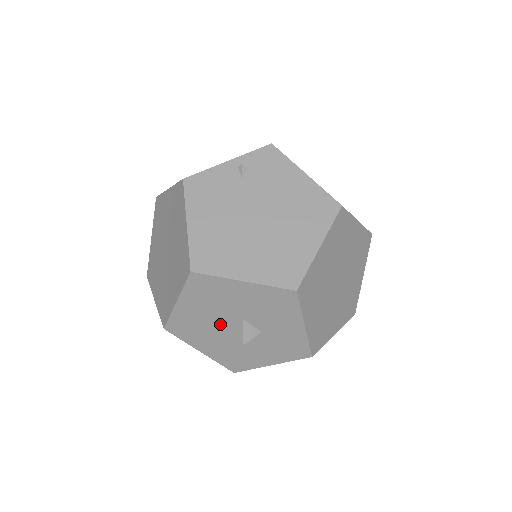
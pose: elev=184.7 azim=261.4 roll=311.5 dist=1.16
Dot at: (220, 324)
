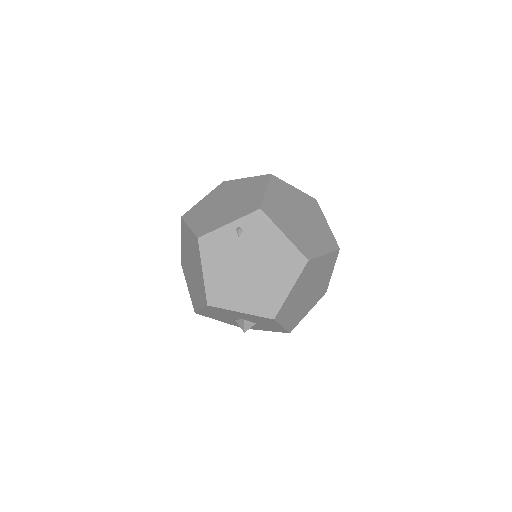
Dot at: (230, 318)
